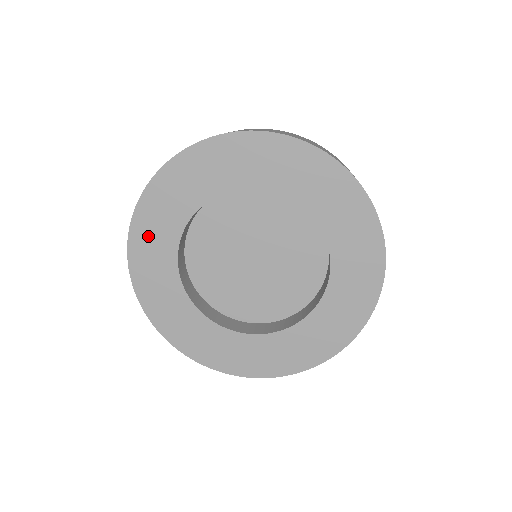
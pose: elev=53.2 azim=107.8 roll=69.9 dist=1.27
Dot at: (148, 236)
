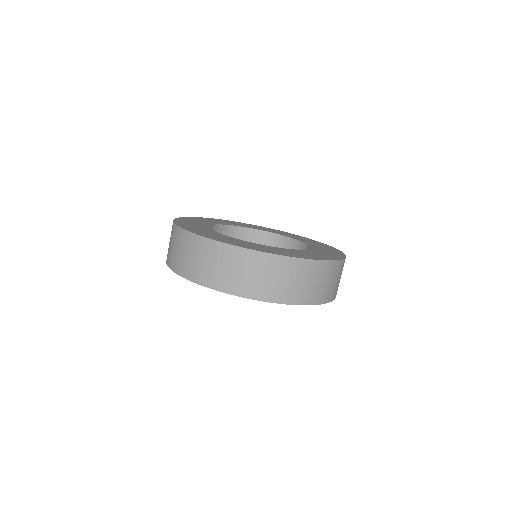
Dot at: occluded
